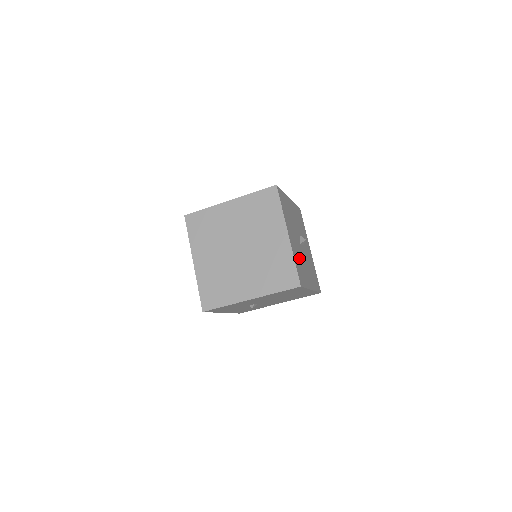
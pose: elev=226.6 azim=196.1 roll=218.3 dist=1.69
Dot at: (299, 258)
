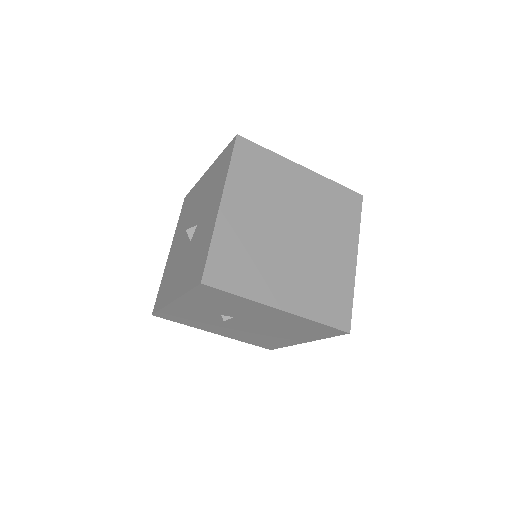
Dot at: occluded
